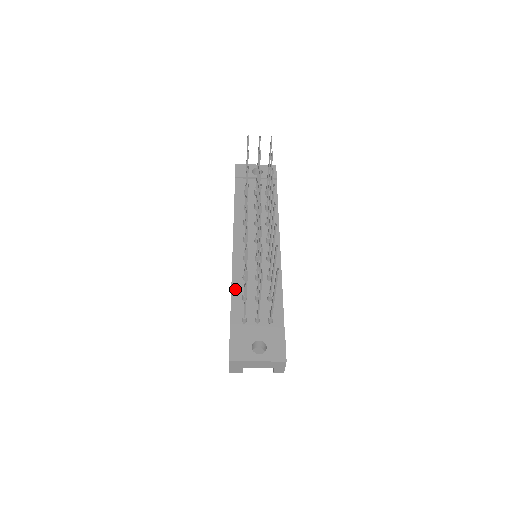
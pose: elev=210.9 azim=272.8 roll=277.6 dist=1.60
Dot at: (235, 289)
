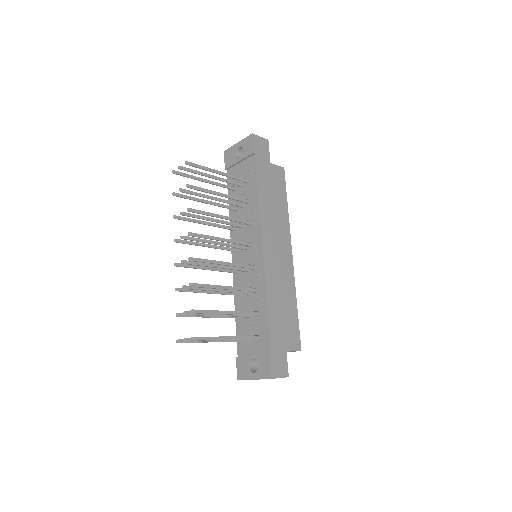
Dot at: (237, 307)
